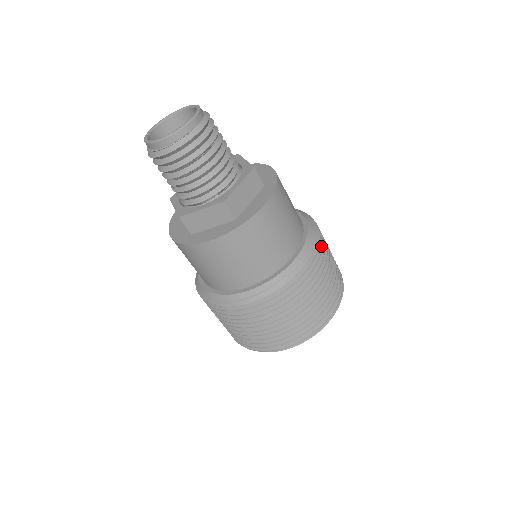
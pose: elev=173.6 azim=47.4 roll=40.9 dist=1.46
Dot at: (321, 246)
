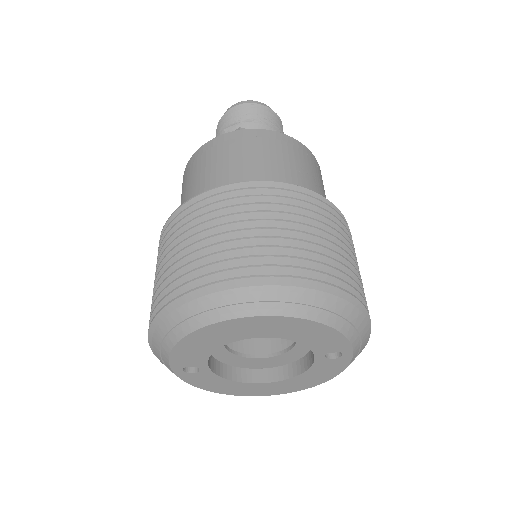
Dot at: occluded
